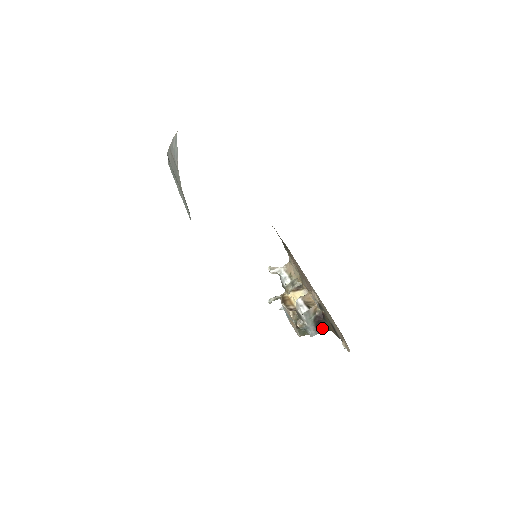
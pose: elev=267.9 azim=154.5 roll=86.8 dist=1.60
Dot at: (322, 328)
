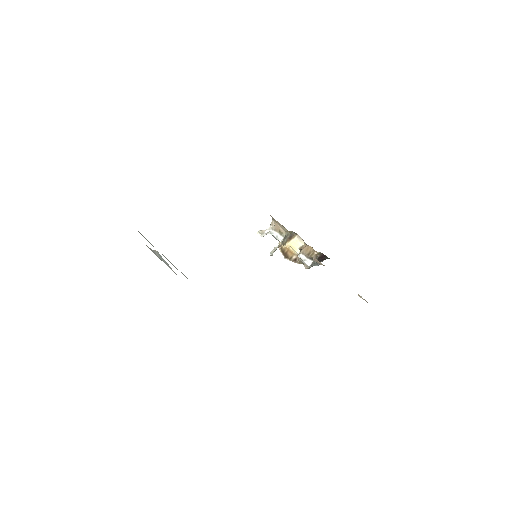
Dot at: occluded
